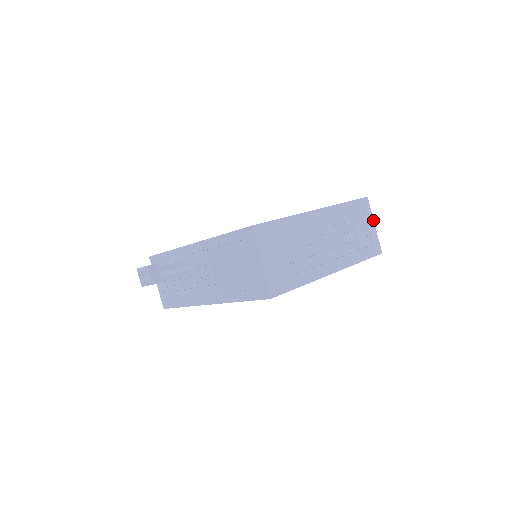
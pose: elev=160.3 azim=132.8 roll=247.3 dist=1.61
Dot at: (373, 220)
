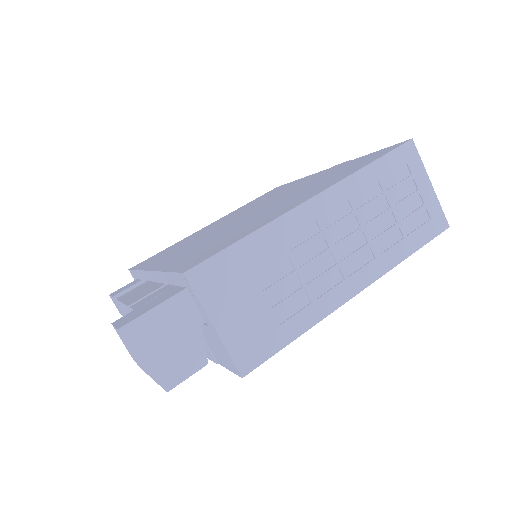
Dot at: (427, 176)
